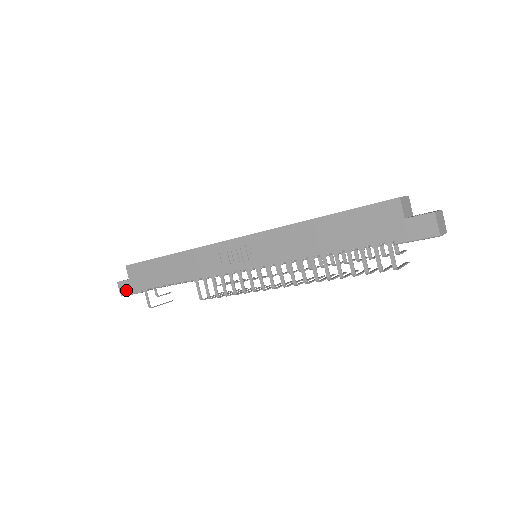
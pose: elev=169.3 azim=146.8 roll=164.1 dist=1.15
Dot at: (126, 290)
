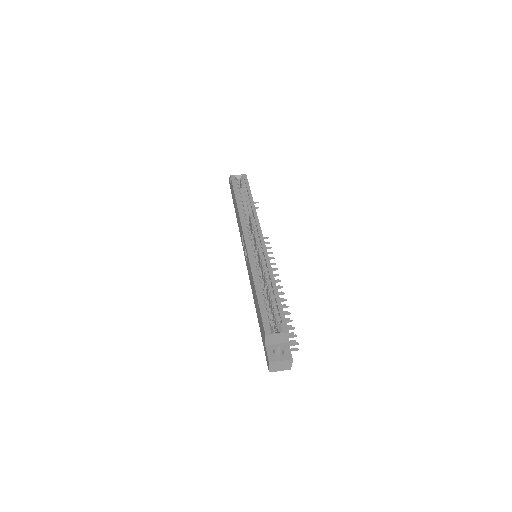
Dot at: (230, 187)
